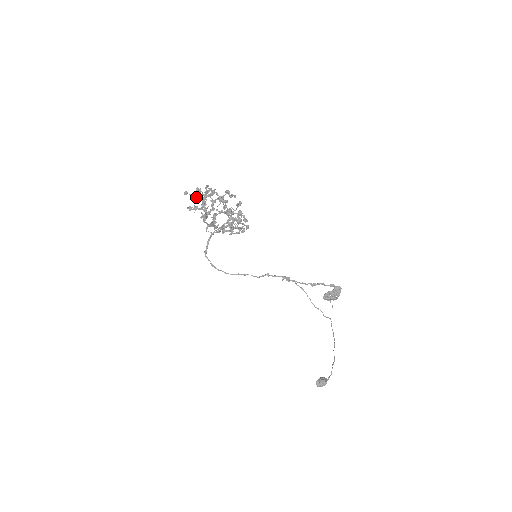
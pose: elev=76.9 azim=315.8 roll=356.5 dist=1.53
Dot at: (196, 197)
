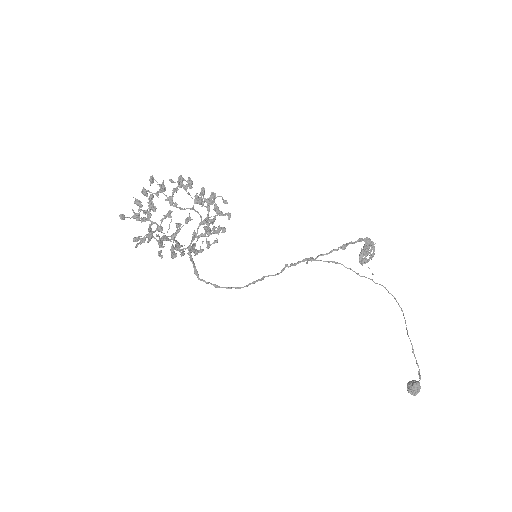
Dot at: (138, 217)
